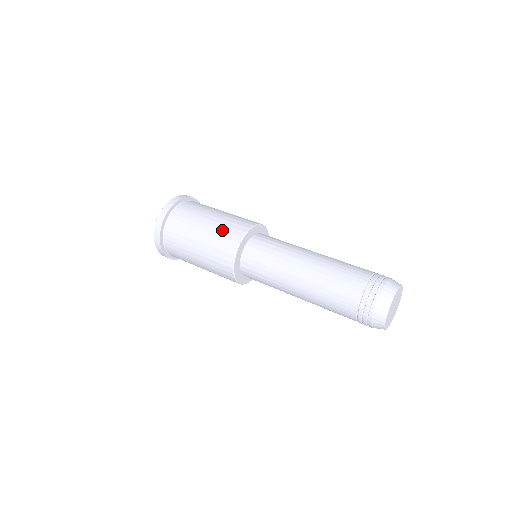
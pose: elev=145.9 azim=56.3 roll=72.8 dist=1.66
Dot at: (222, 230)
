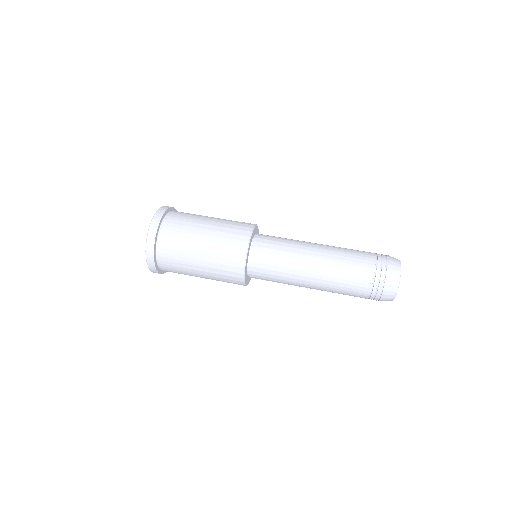
Dot at: (228, 228)
